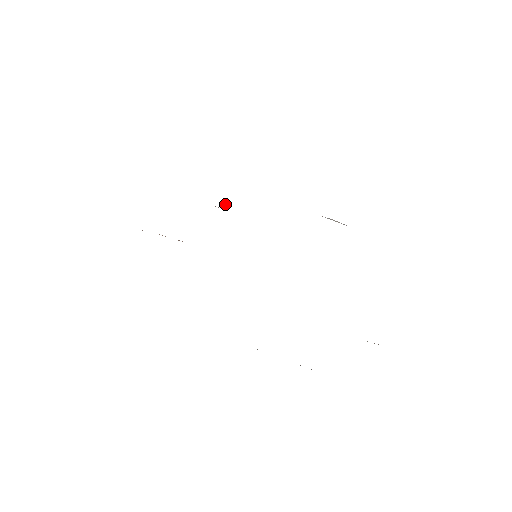
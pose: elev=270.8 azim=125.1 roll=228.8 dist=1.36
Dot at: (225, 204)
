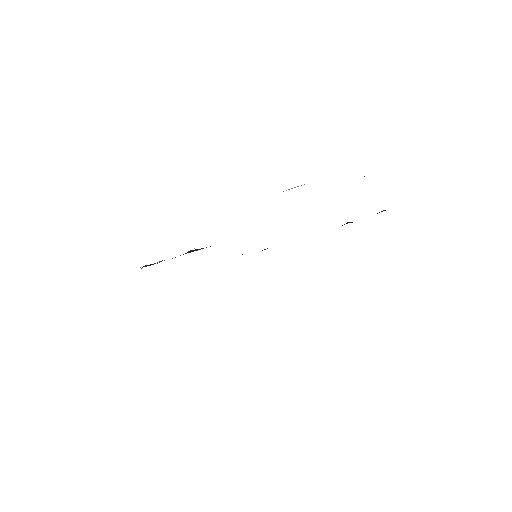
Dot at: occluded
